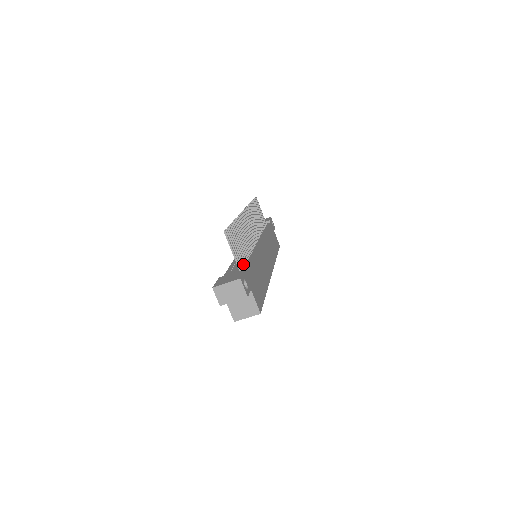
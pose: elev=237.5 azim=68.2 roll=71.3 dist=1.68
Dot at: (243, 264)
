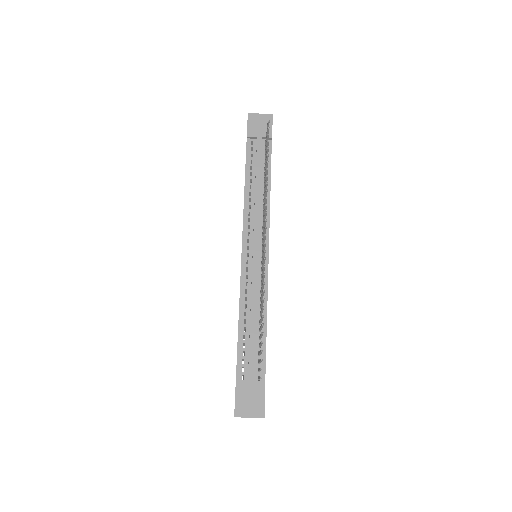
Dot at: (259, 355)
